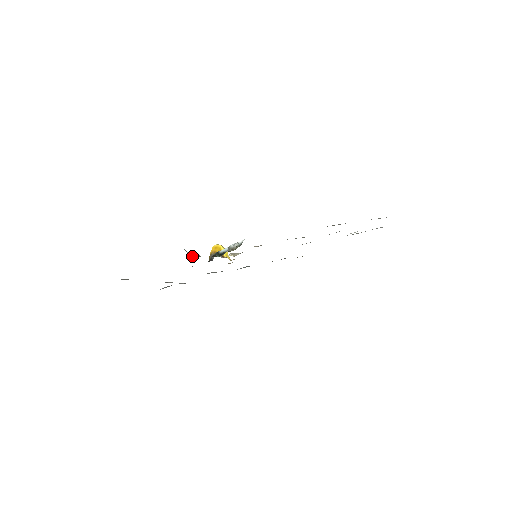
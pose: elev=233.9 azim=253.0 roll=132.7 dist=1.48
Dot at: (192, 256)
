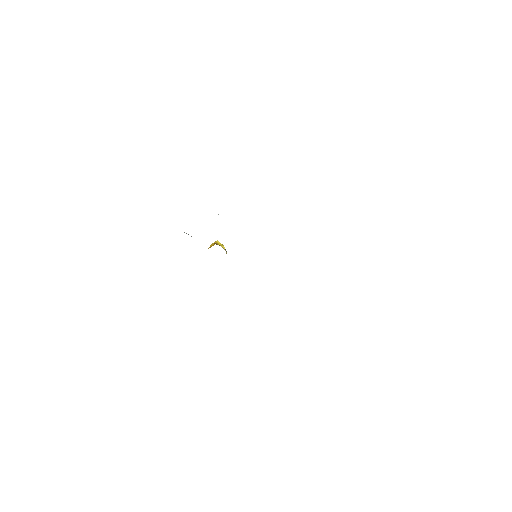
Dot at: occluded
